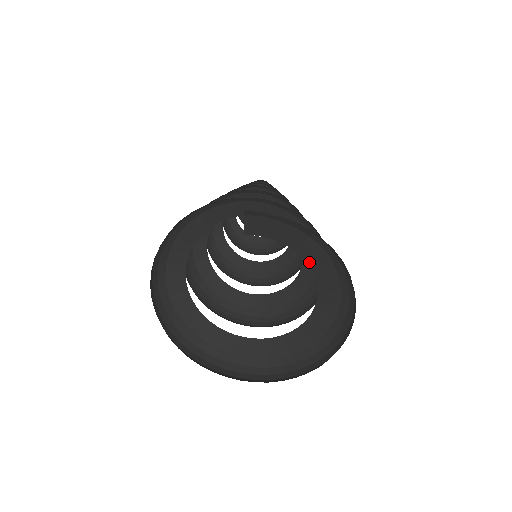
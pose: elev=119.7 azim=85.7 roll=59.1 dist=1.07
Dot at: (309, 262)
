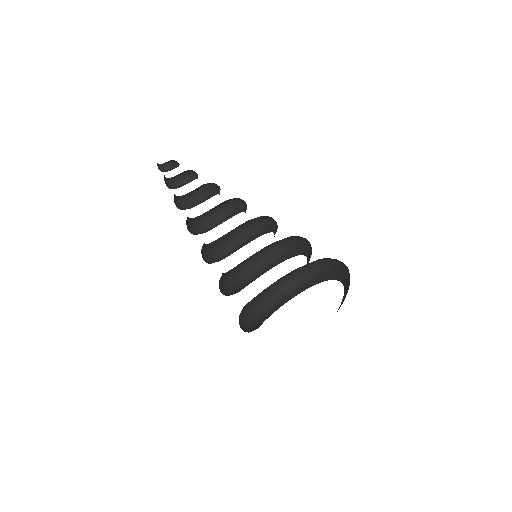
Dot at: occluded
